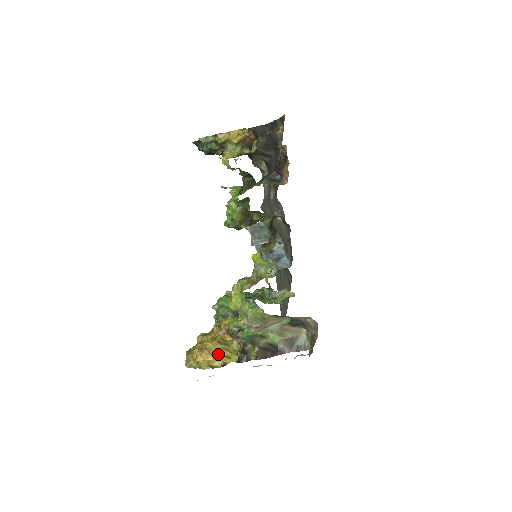
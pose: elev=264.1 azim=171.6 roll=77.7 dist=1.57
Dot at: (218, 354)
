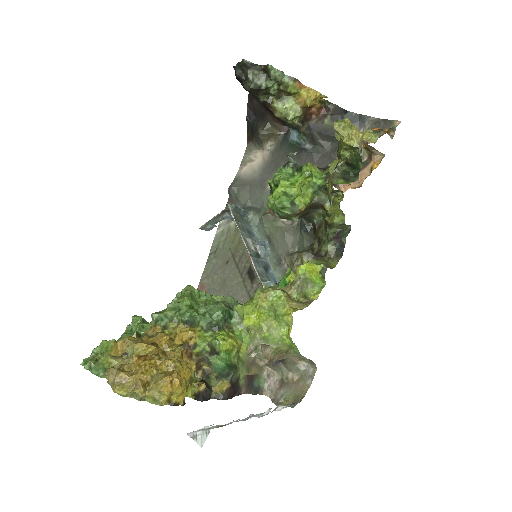
Dot at: (186, 384)
